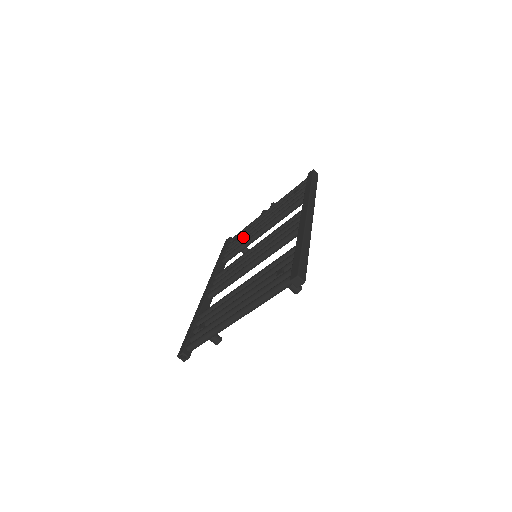
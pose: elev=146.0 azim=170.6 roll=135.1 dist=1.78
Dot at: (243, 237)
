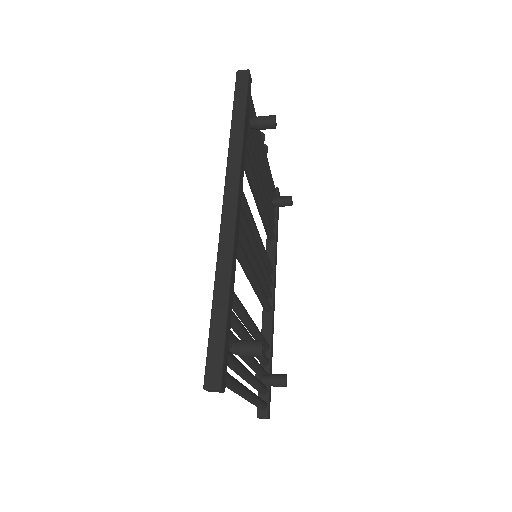
Dot at: occluded
